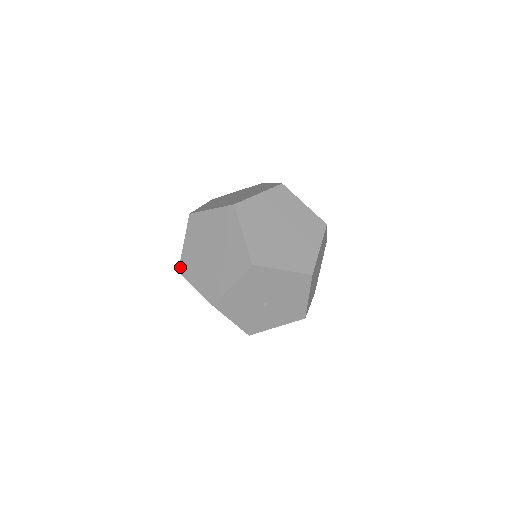
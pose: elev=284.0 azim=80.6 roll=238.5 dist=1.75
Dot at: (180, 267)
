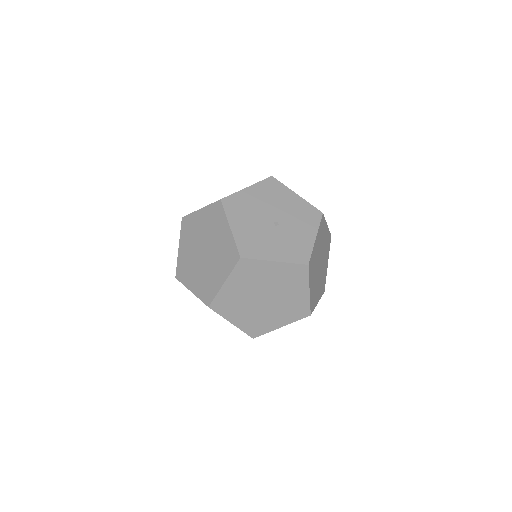
Dot at: (205, 302)
